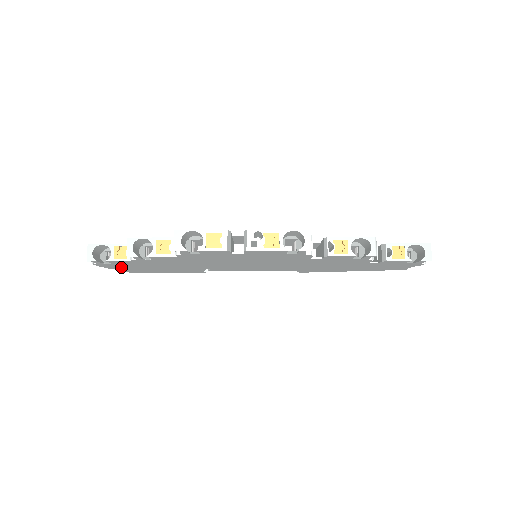
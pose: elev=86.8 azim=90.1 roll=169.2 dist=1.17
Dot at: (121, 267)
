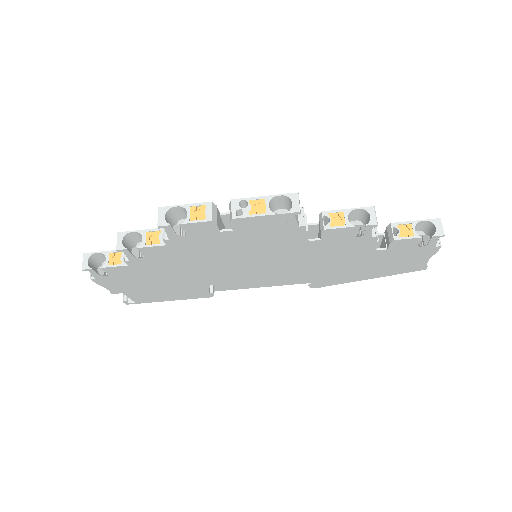
Dot at: (121, 286)
